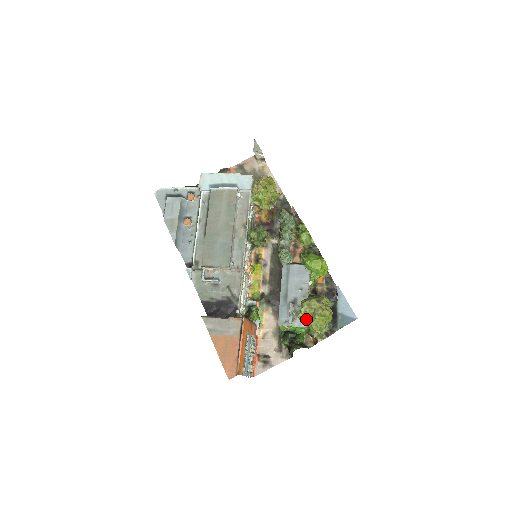
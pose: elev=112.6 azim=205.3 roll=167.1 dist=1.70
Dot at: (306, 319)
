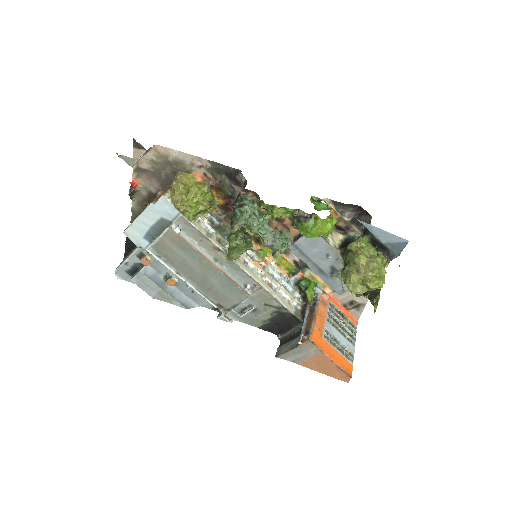
Dot at: (362, 292)
